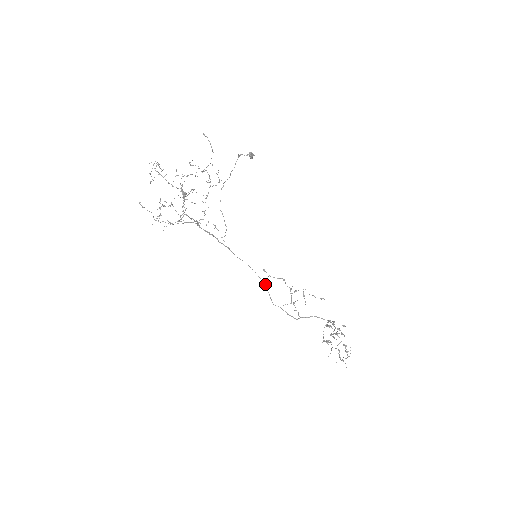
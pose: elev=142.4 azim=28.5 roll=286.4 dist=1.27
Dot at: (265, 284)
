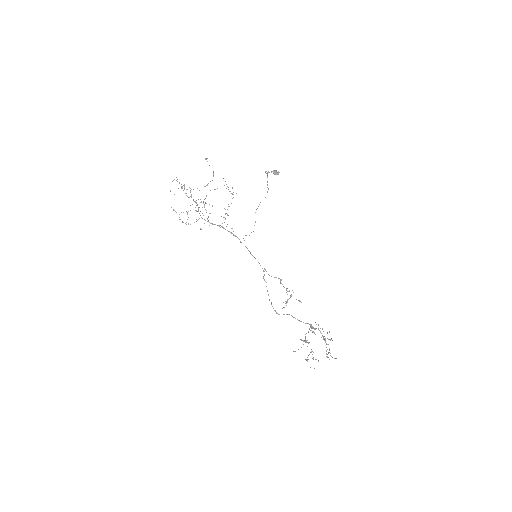
Dot at: (265, 281)
